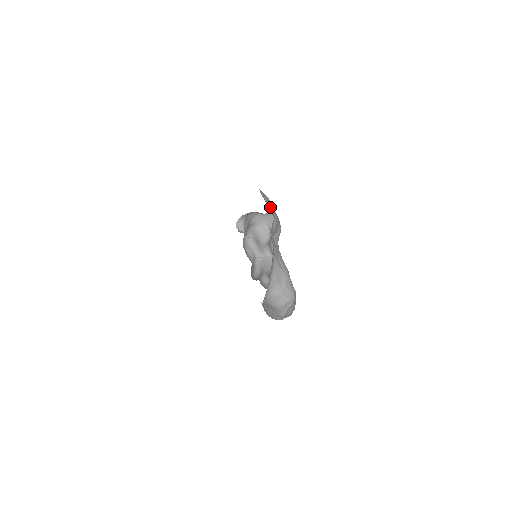
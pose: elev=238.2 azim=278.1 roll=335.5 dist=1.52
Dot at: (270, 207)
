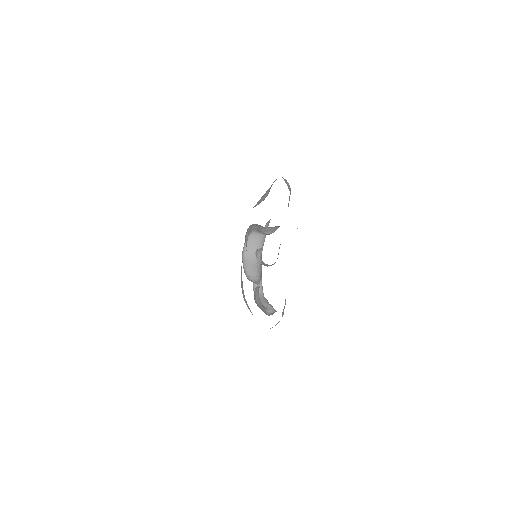
Dot at: occluded
